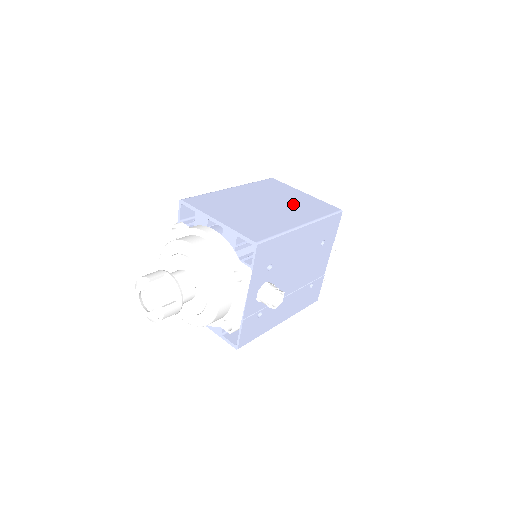
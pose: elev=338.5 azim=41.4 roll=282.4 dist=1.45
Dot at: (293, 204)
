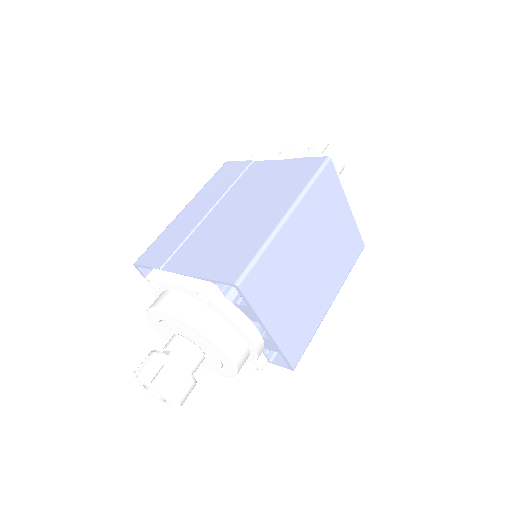
Dot at: (335, 249)
